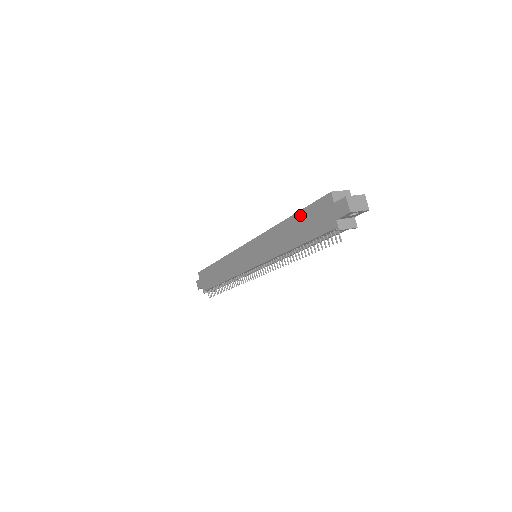
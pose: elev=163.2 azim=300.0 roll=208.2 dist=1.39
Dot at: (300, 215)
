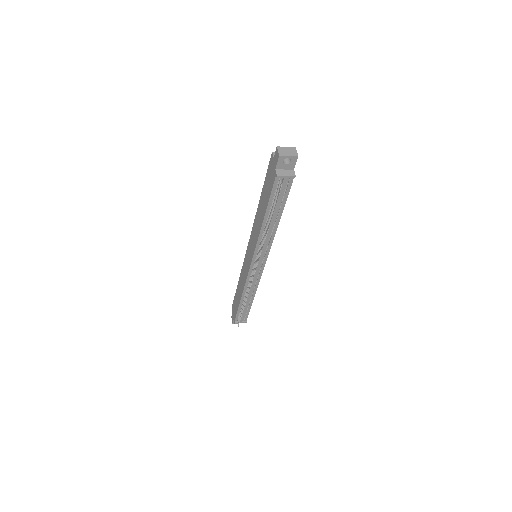
Dot at: (264, 188)
